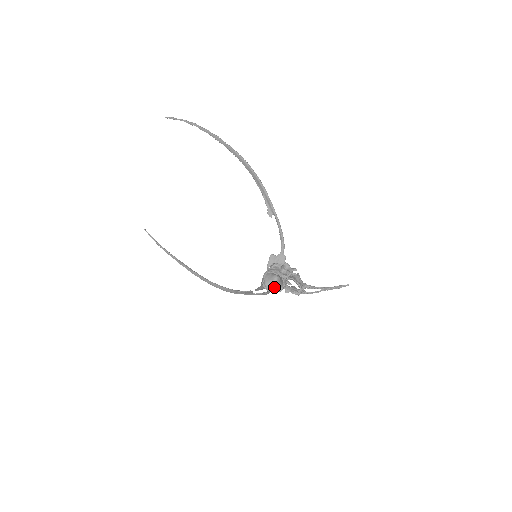
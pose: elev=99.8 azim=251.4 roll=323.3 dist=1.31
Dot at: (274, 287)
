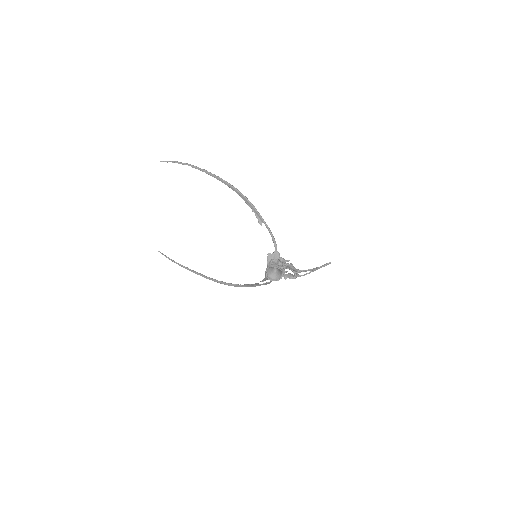
Dot at: (275, 277)
